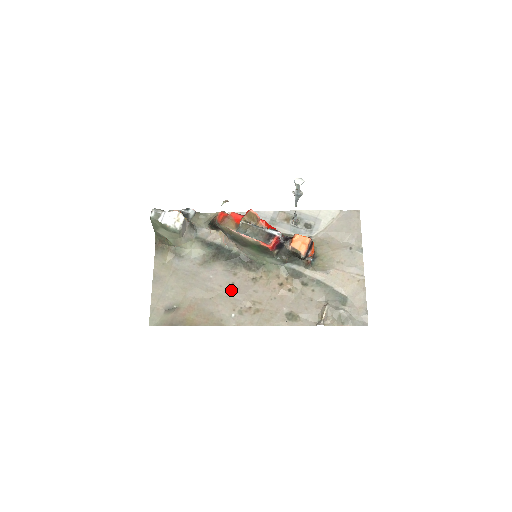
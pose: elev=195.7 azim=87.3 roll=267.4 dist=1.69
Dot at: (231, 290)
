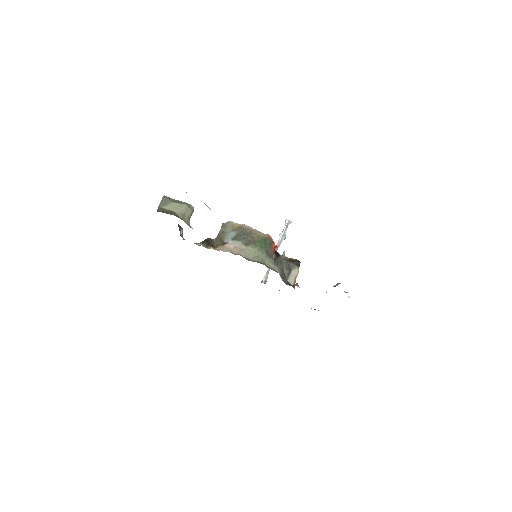
Dot at: occluded
